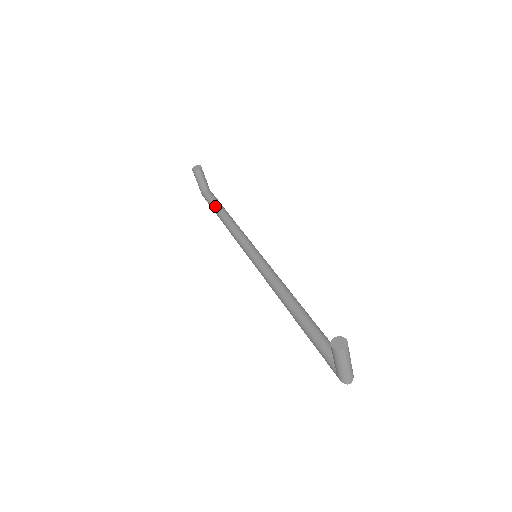
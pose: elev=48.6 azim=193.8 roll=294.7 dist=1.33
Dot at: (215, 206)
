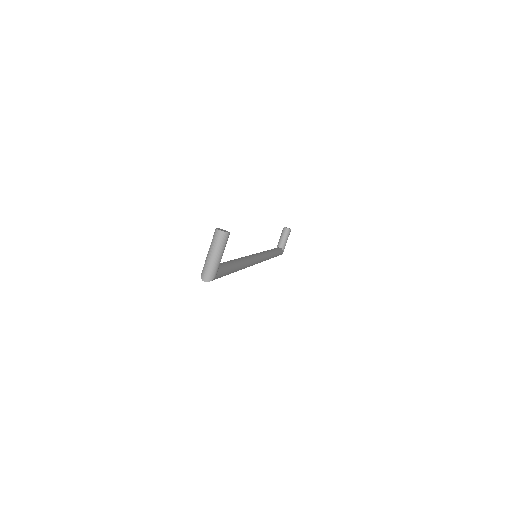
Dot at: occluded
